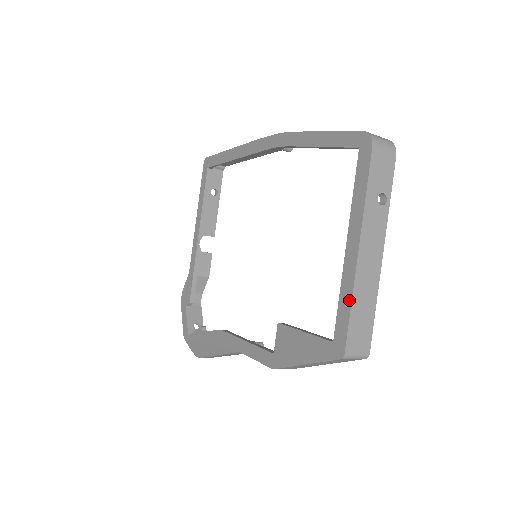
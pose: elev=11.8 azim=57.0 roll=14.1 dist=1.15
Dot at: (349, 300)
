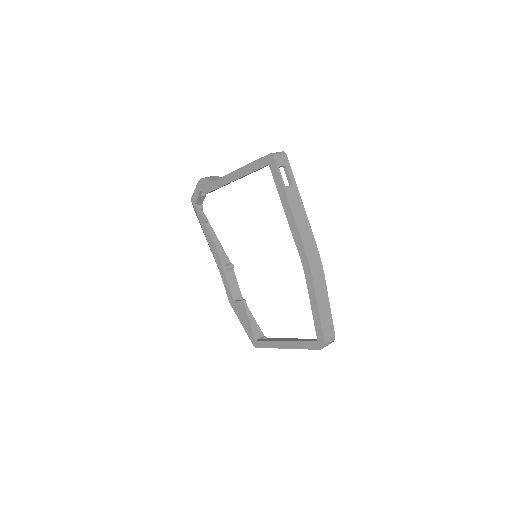
Dot at: (270, 347)
